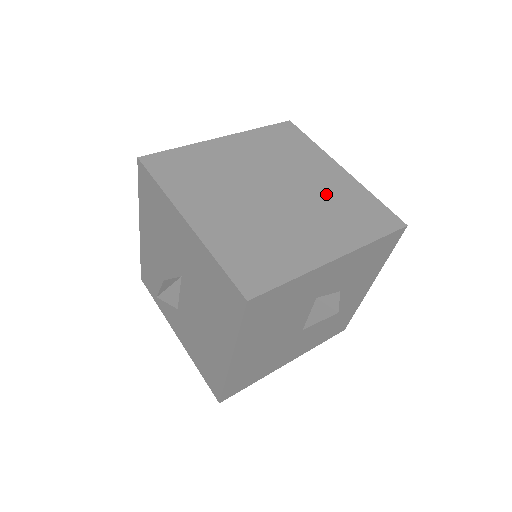
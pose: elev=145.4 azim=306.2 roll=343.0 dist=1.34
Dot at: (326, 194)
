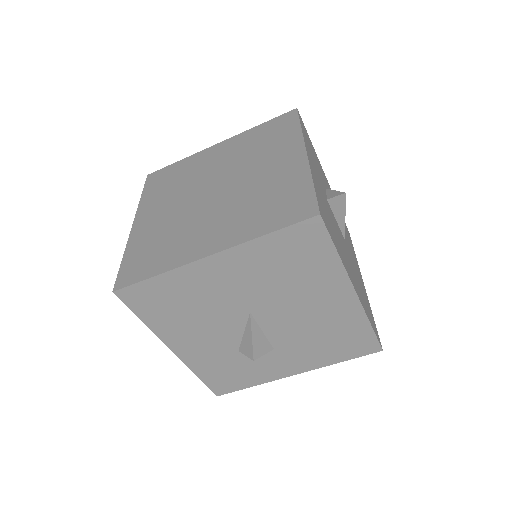
Dot at: (238, 155)
